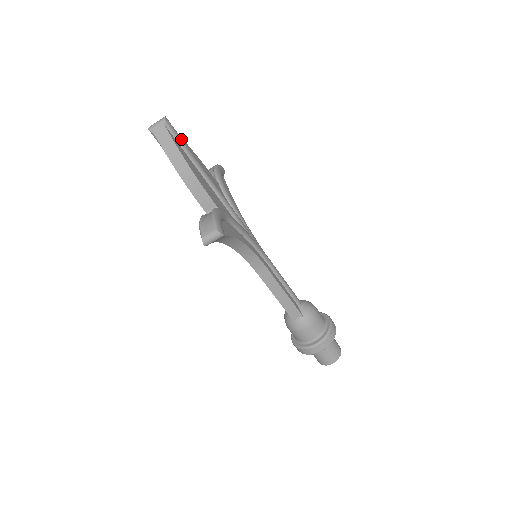
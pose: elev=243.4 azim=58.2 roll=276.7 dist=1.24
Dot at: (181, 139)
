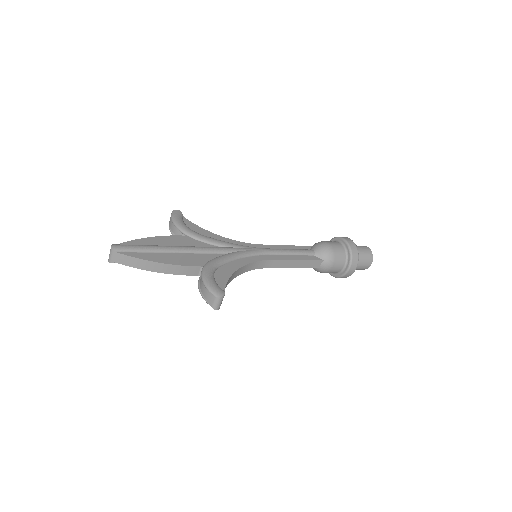
Dot at: (136, 247)
